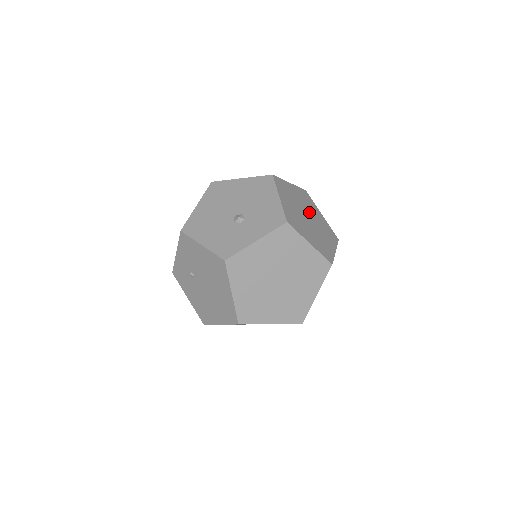
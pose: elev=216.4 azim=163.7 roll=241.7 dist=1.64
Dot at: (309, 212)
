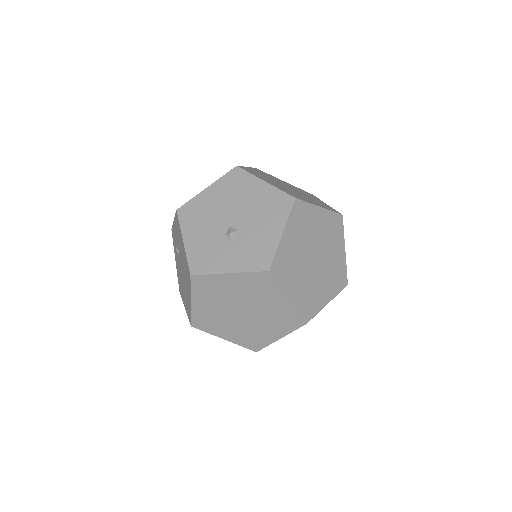
Dot at: (323, 249)
